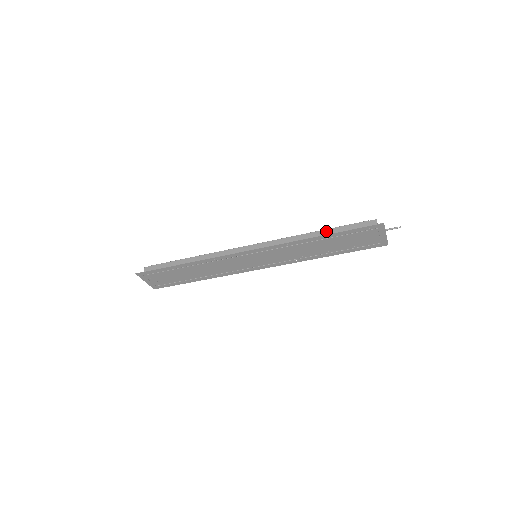
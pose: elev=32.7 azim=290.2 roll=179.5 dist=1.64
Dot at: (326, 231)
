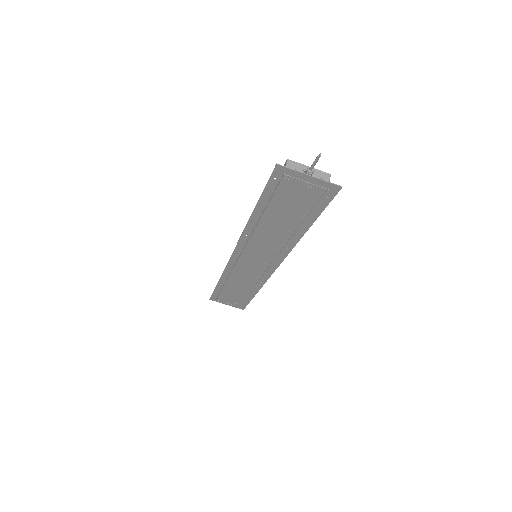
Dot at: occluded
